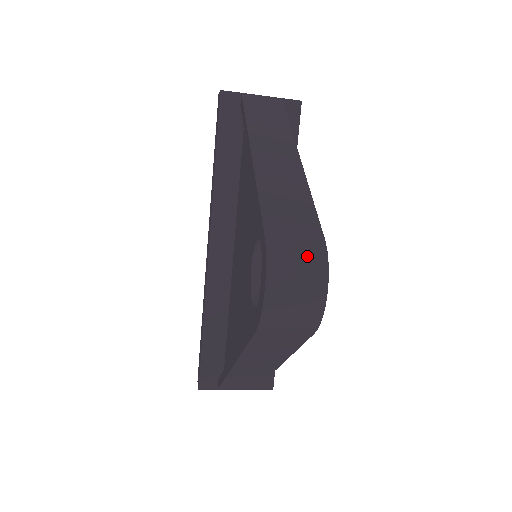
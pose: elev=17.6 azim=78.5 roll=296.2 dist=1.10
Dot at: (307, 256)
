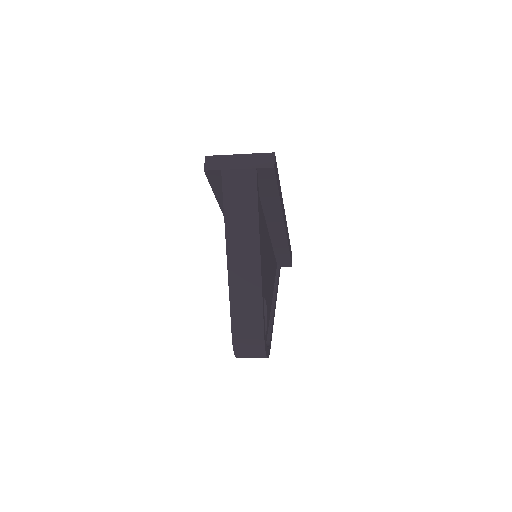
Dot at: (254, 350)
